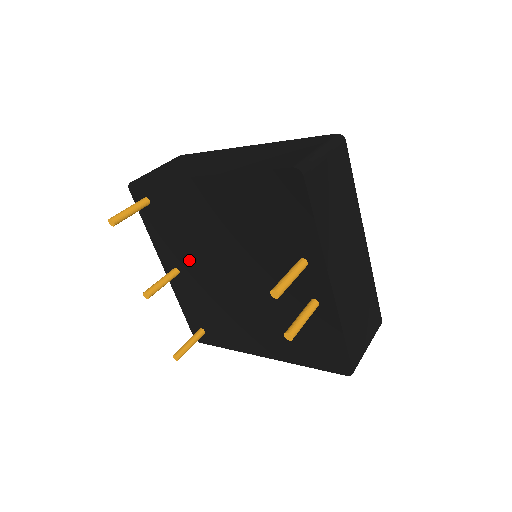
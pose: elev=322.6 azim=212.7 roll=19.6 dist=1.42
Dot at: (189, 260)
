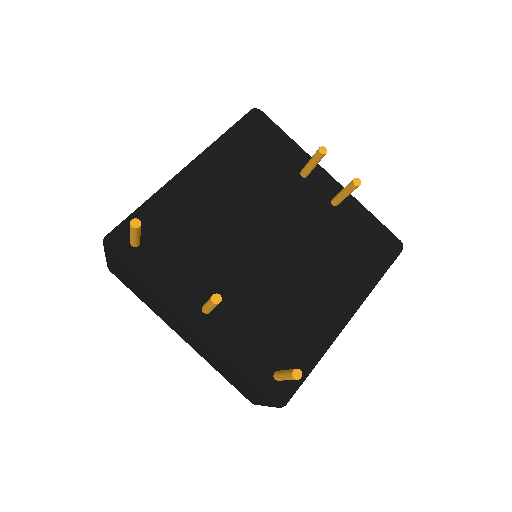
Dot at: (214, 276)
